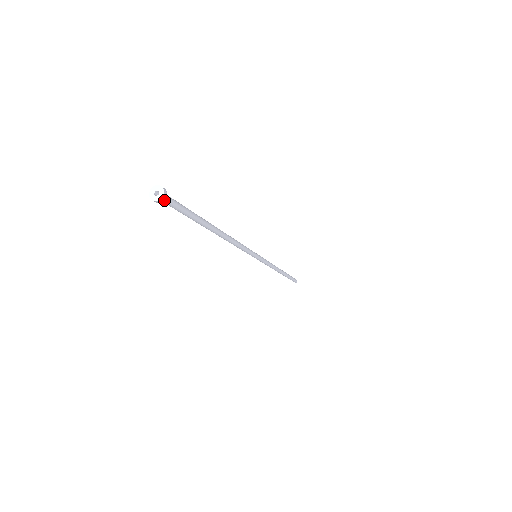
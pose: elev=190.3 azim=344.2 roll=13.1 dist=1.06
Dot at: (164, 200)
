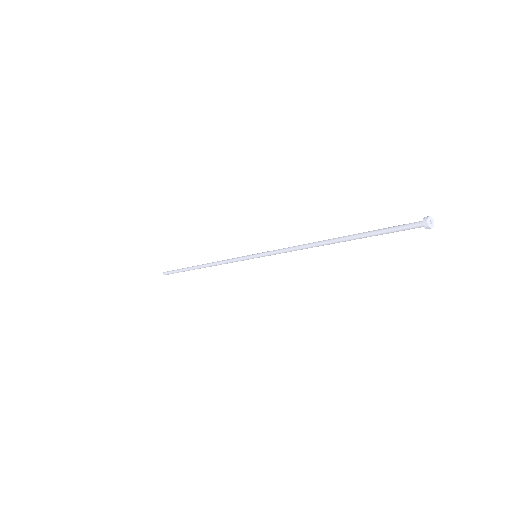
Dot at: (429, 227)
